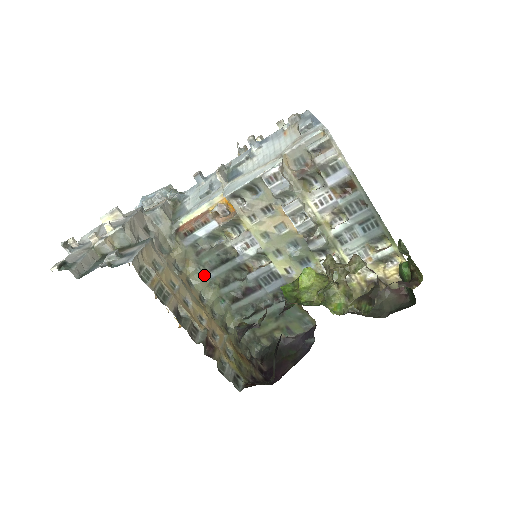
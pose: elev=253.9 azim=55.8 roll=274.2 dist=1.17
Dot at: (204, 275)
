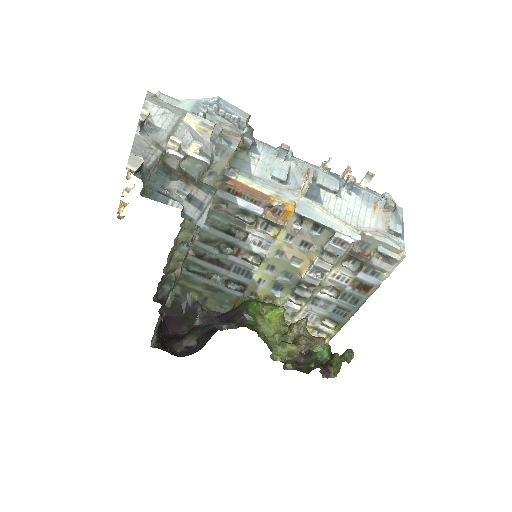
Dot at: occluded
